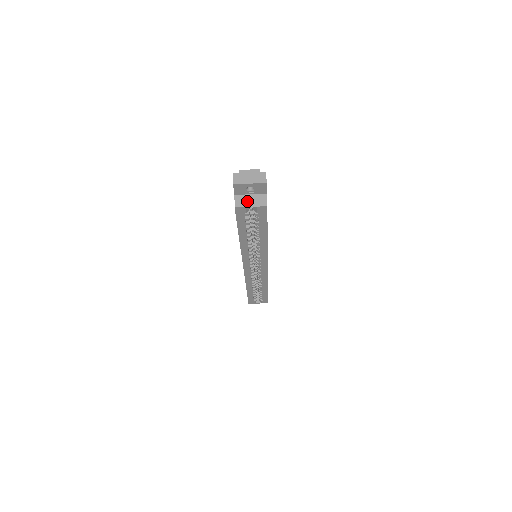
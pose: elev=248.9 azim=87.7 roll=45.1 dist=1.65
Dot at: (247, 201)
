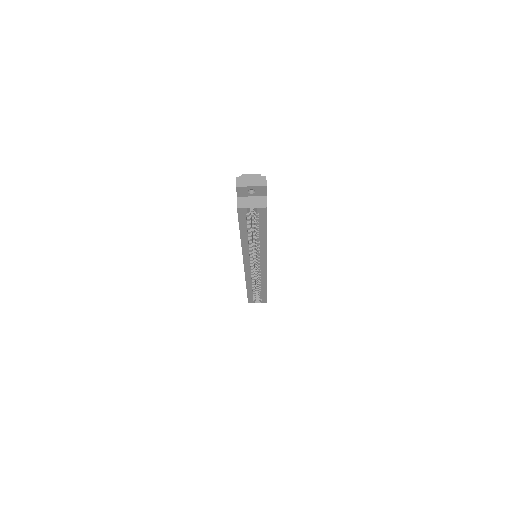
Dot at: (248, 202)
